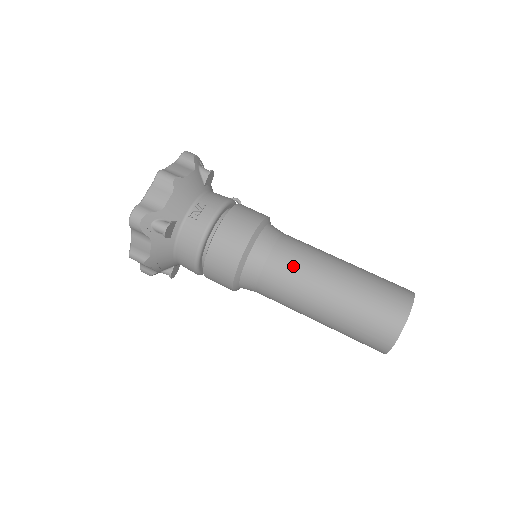
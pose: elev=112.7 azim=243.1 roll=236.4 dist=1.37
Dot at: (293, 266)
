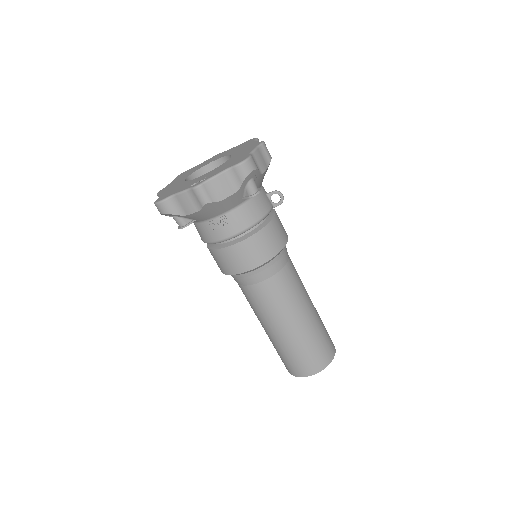
Dot at: (261, 303)
